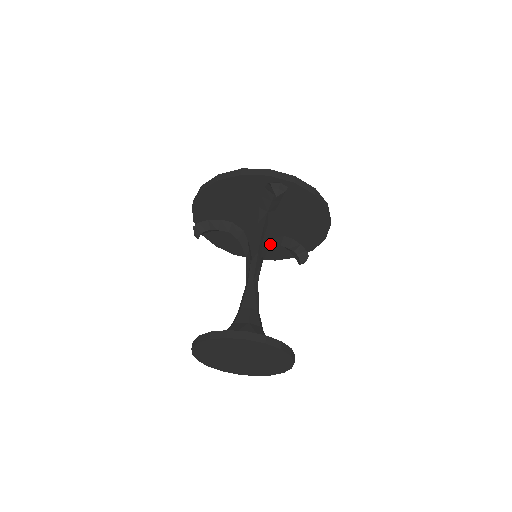
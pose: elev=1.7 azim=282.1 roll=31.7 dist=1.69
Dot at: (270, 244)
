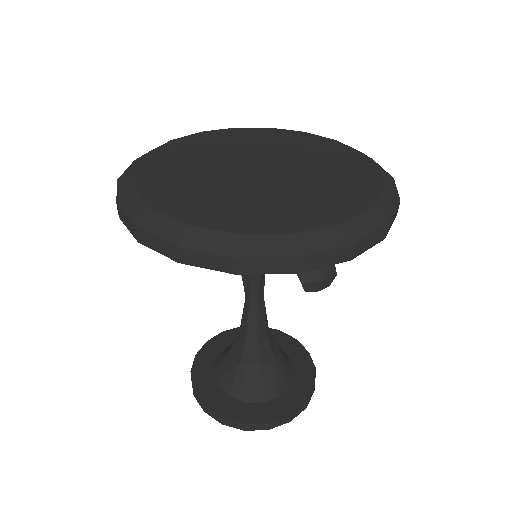
Dot at: occluded
